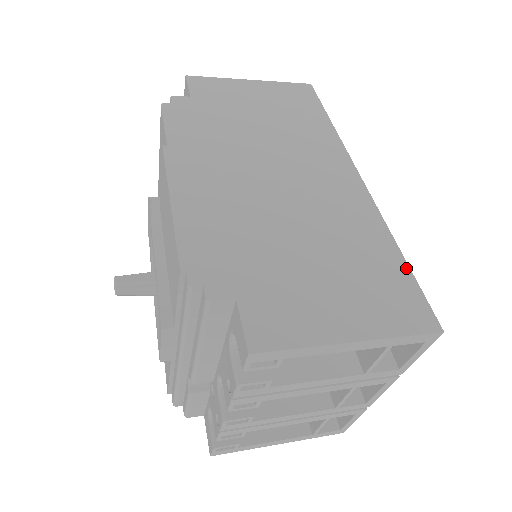
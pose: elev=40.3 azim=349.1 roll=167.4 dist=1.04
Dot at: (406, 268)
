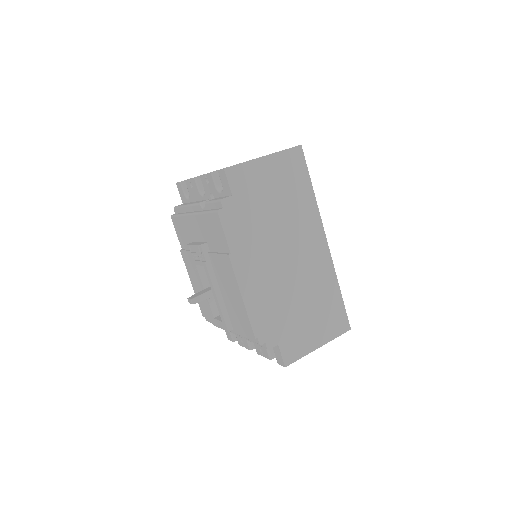
Dot at: (341, 300)
